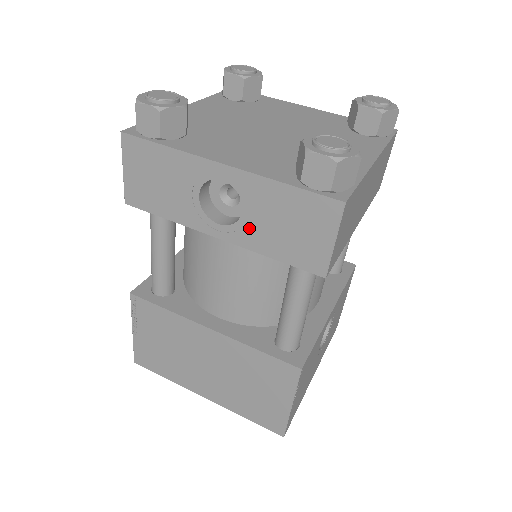
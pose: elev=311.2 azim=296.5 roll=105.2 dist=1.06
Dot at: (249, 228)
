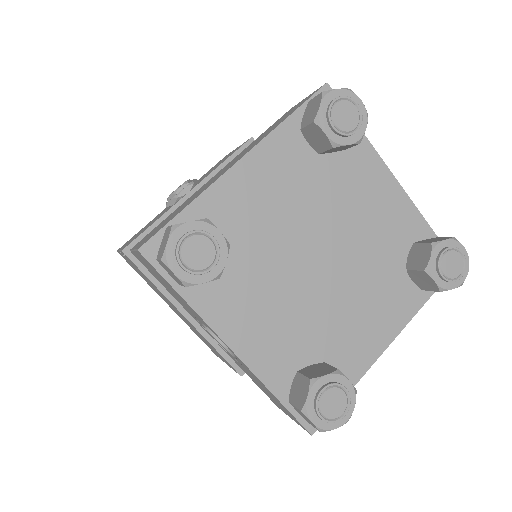
Dot at: (236, 361)
